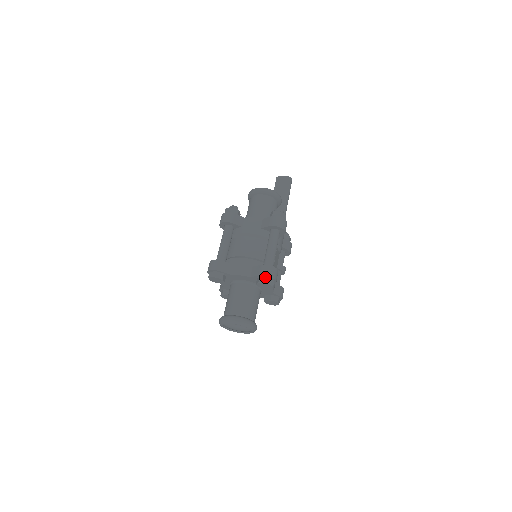
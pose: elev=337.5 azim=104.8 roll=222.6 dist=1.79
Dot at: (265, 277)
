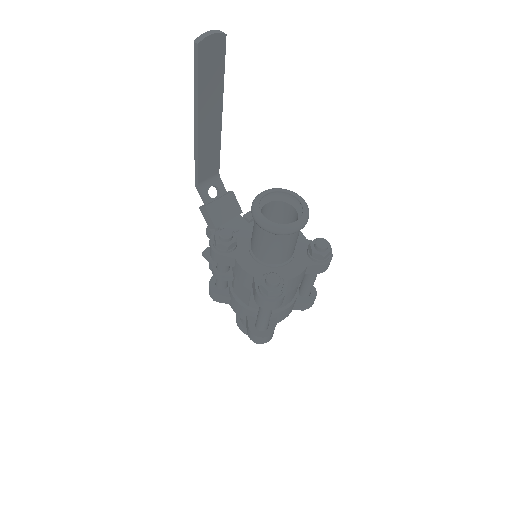
Dot at: occluded
